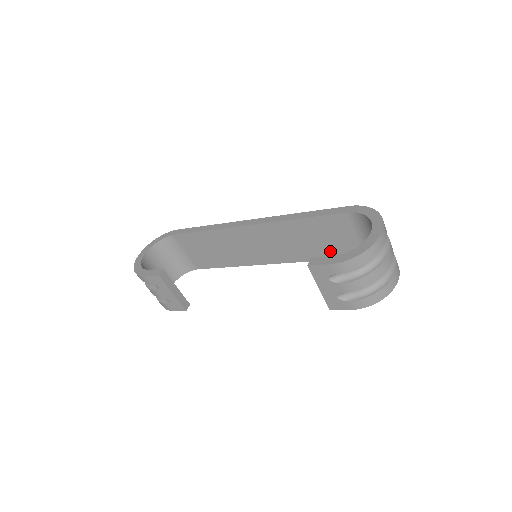
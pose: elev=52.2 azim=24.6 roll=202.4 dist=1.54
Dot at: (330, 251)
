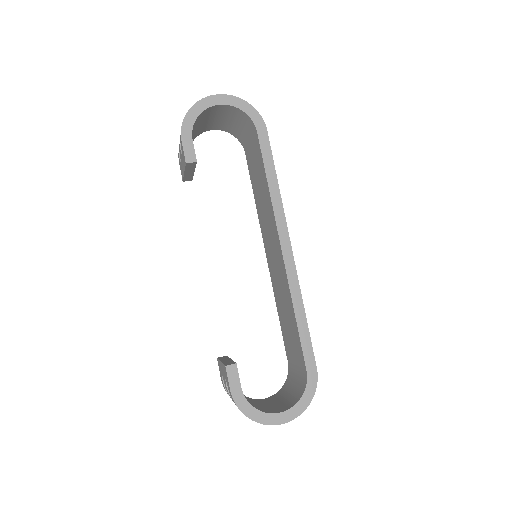
Dot at: (285, 330)
